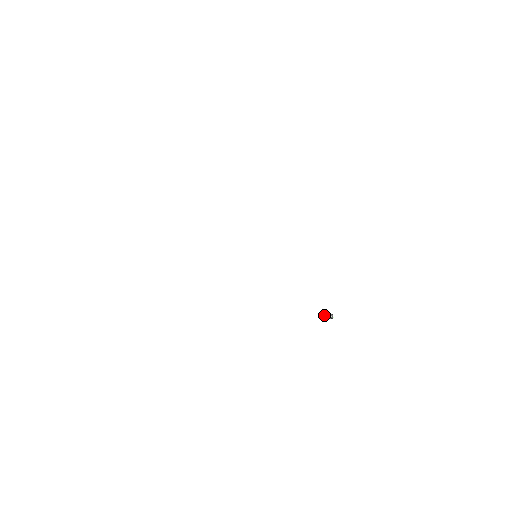
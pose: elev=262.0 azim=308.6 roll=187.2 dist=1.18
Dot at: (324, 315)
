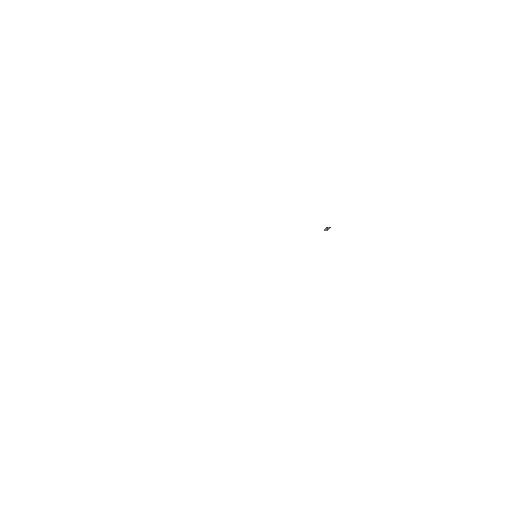
Dot at: (324, 229)
